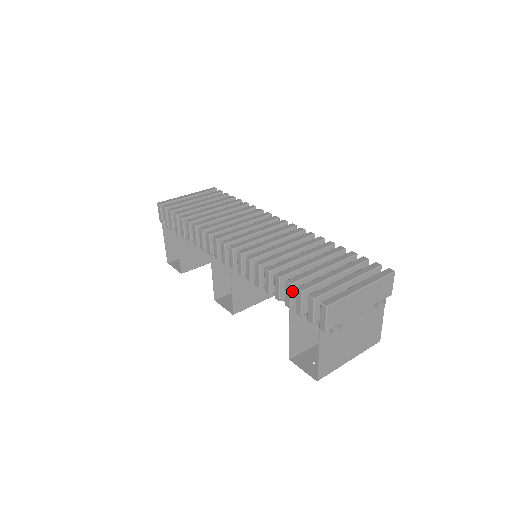
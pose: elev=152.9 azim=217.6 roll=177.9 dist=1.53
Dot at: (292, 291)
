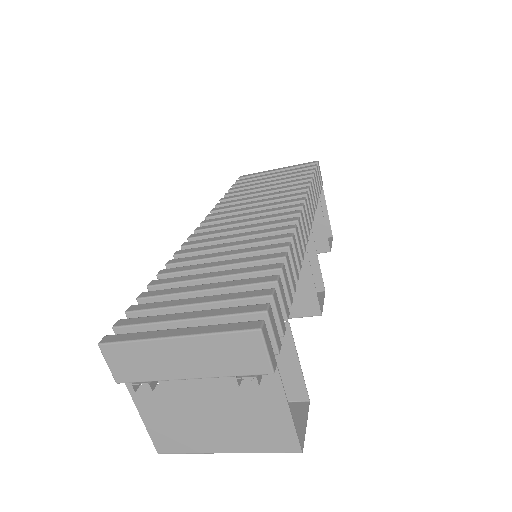
Dot at: occluded
